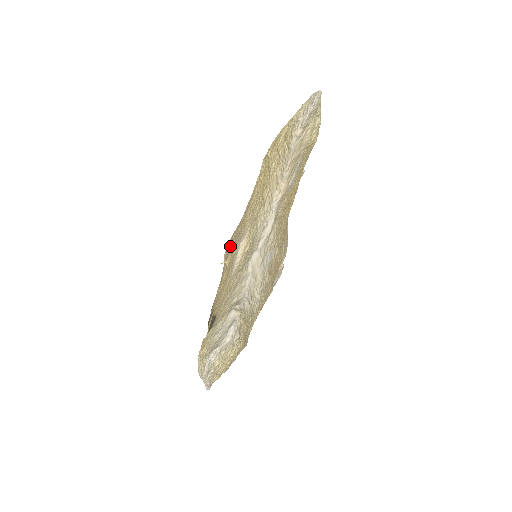
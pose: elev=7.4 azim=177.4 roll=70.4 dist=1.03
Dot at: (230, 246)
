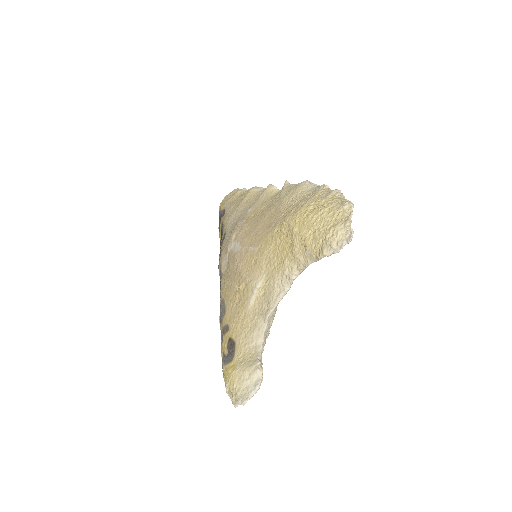
Dot at: (243, 270)
